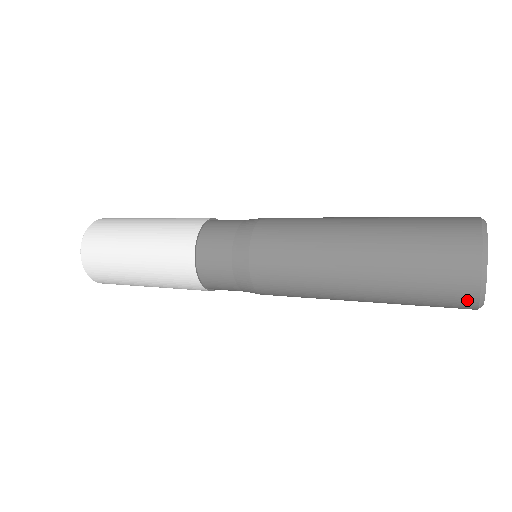
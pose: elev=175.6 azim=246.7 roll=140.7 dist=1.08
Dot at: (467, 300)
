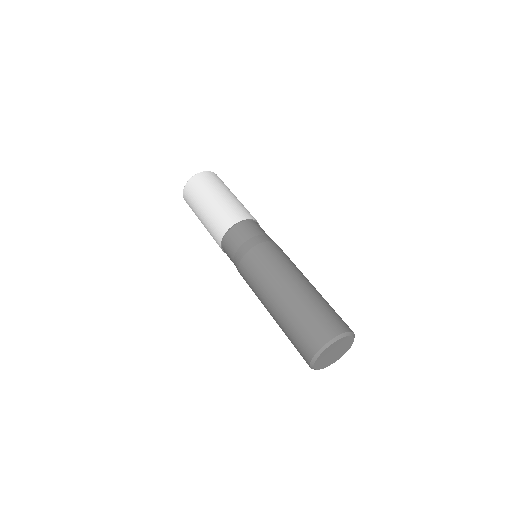
Dot at: occluded
